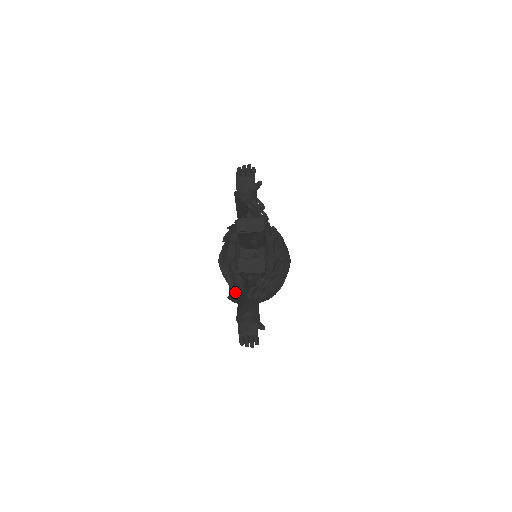
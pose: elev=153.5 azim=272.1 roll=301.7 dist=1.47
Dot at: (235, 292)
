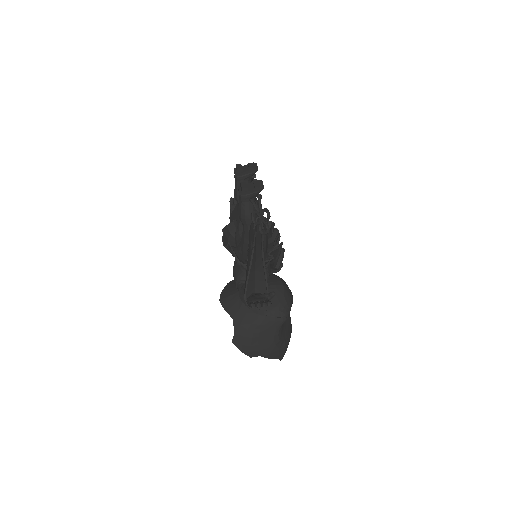
Dot at: (240, 325)
